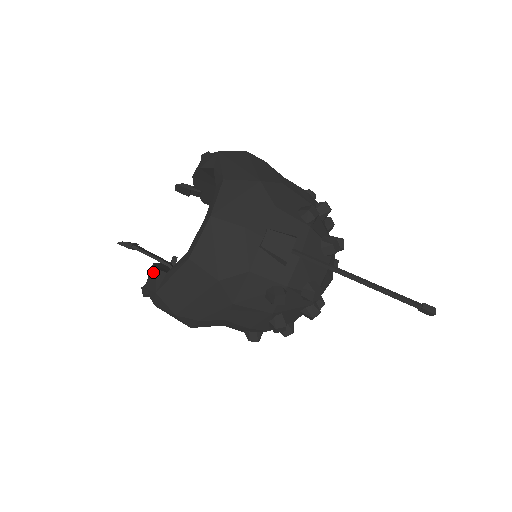
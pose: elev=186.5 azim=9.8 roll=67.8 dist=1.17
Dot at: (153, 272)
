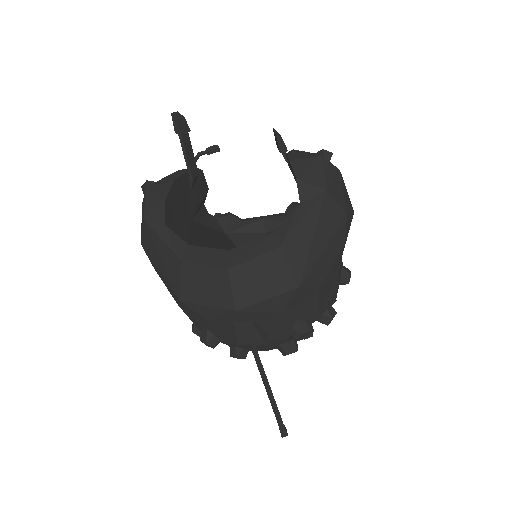
Dot at: (161, 198)
